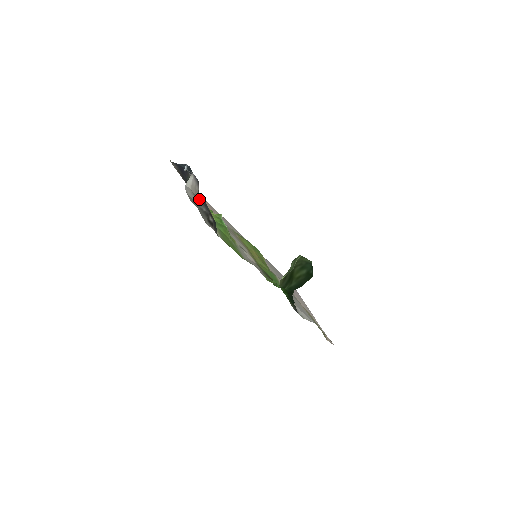
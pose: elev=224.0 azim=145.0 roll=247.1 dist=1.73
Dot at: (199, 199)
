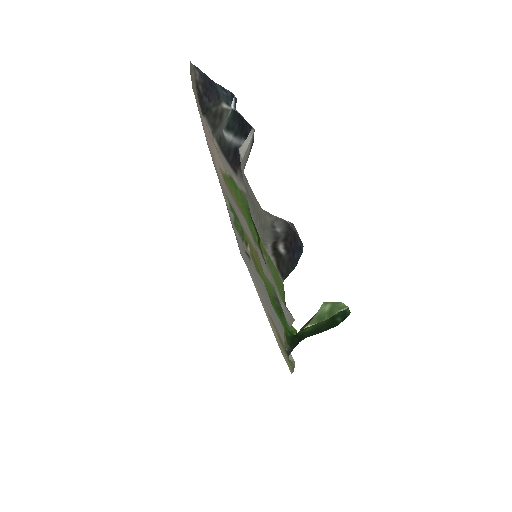
Dot at: (218, 152)
